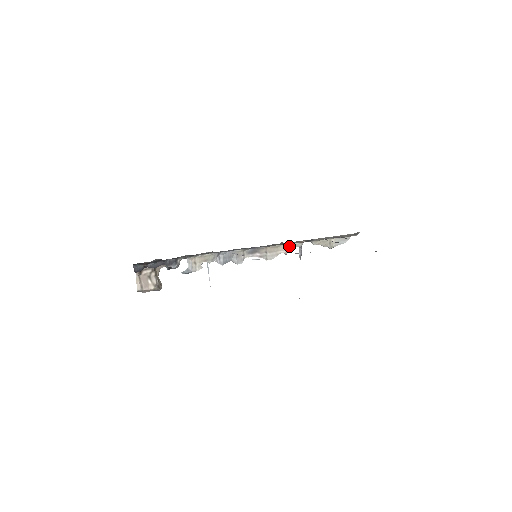
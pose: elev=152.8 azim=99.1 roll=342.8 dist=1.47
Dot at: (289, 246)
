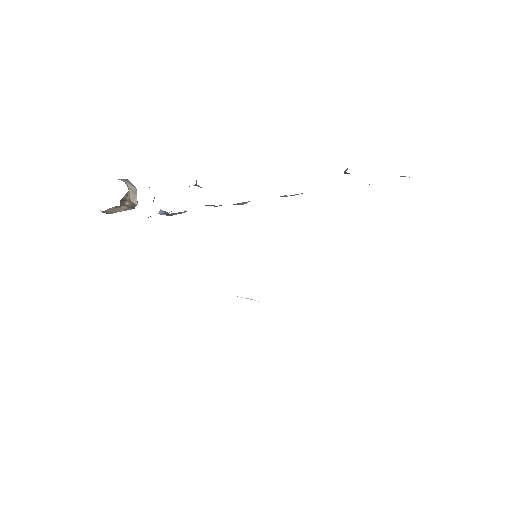
Dot at: occluded
